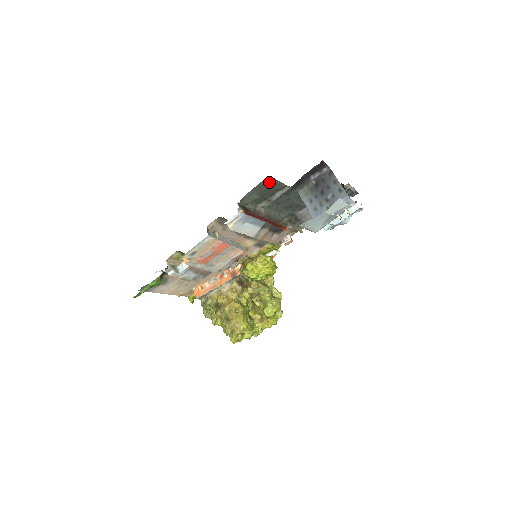
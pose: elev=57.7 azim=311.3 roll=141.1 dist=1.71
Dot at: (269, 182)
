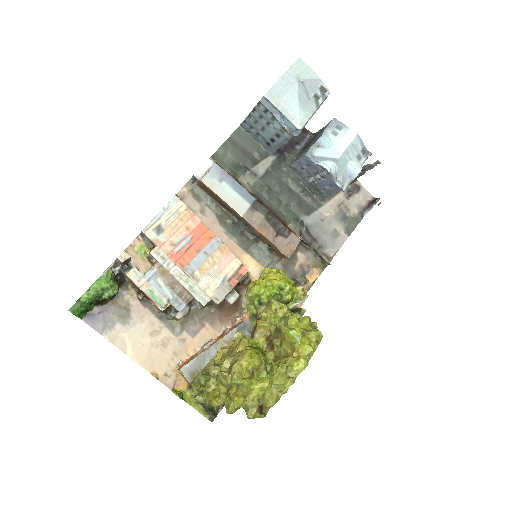
Dot at: (243, 138)
